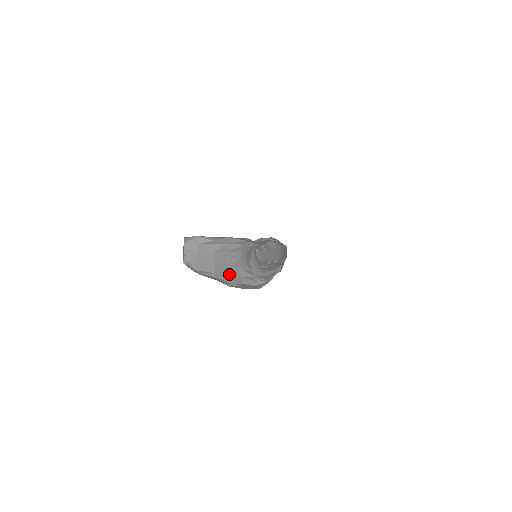
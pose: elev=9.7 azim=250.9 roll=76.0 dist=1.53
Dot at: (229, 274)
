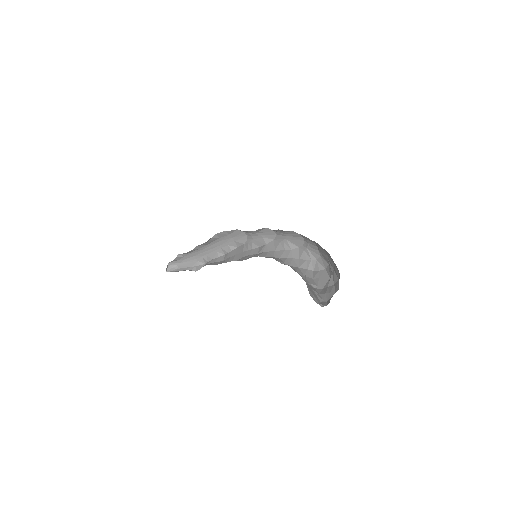
Dot at: (307, 283)
